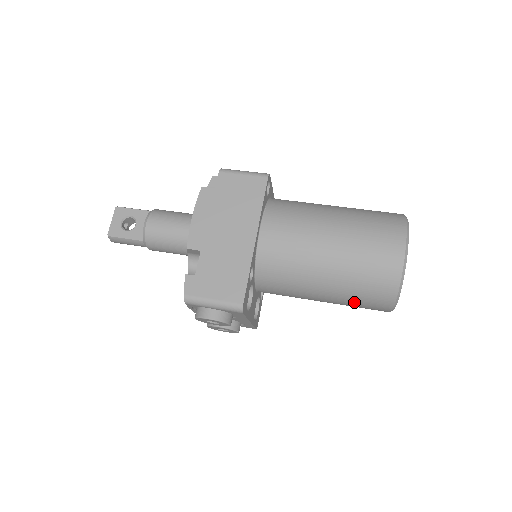
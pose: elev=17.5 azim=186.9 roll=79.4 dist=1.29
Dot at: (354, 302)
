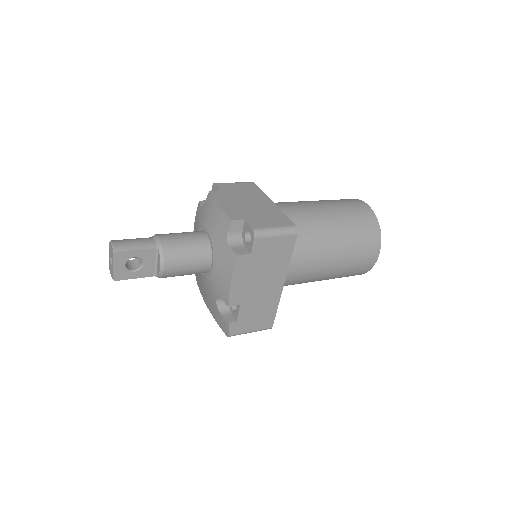
Dot at: occluded
